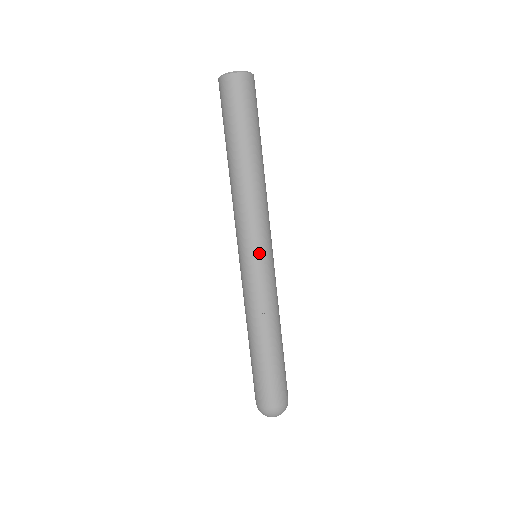
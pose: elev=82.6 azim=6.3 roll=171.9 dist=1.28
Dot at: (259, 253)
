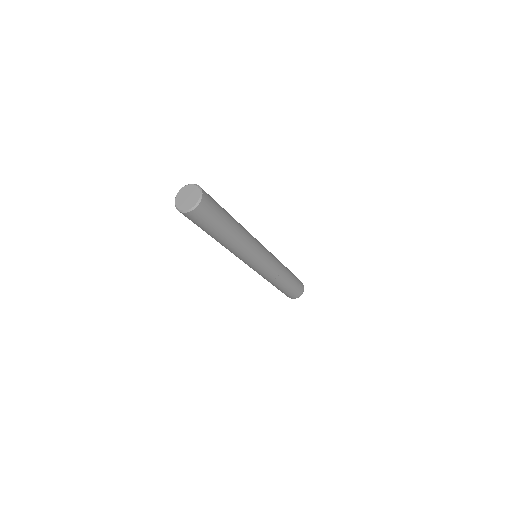
Dot at: (261, 263)
